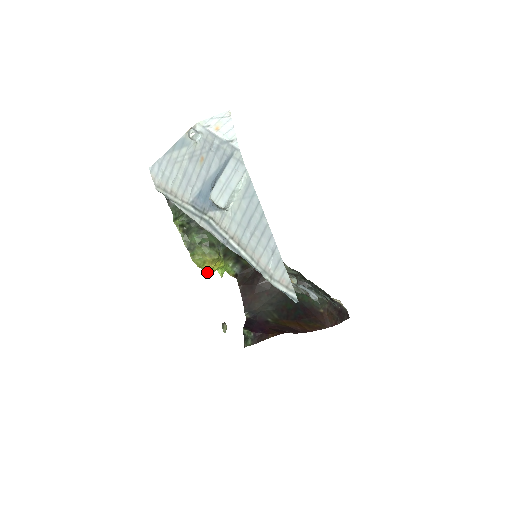
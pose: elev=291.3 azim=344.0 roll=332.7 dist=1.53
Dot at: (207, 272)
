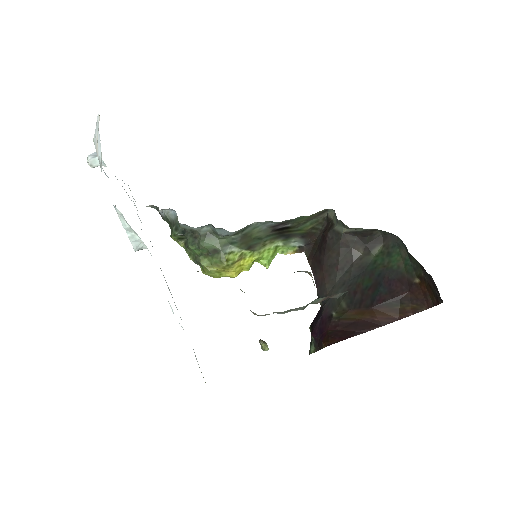
Dot at: (233, 277)
